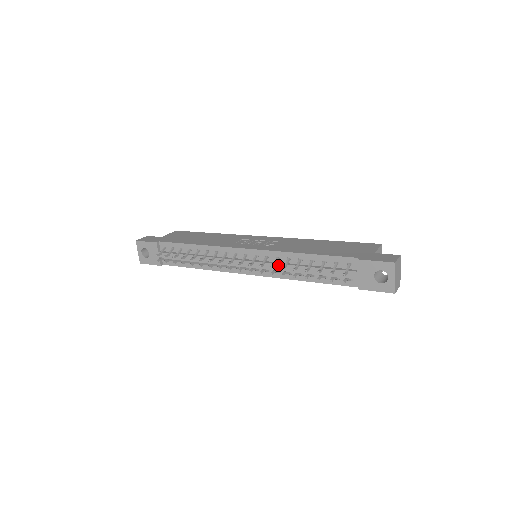
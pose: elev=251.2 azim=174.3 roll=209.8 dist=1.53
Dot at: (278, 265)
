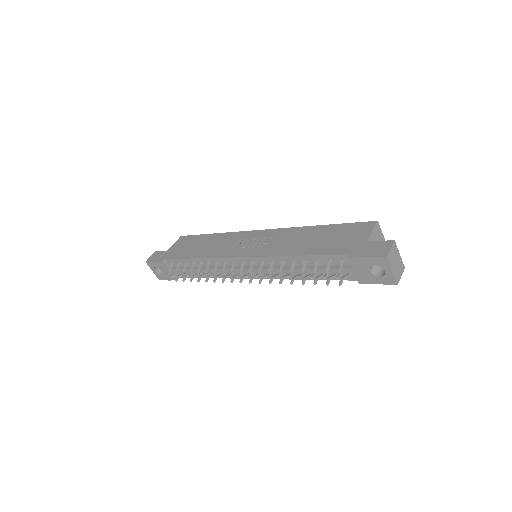
Dot at: (275, 270)
